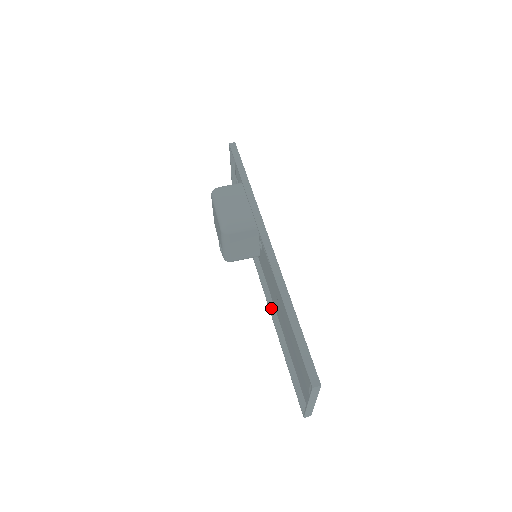
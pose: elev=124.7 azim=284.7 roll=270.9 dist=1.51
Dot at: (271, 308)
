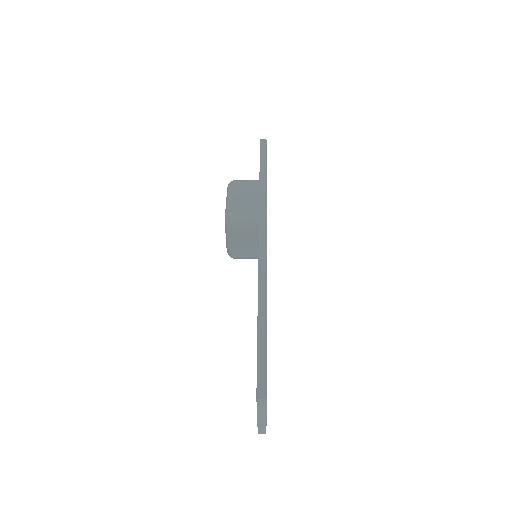
Dot at: occluded
